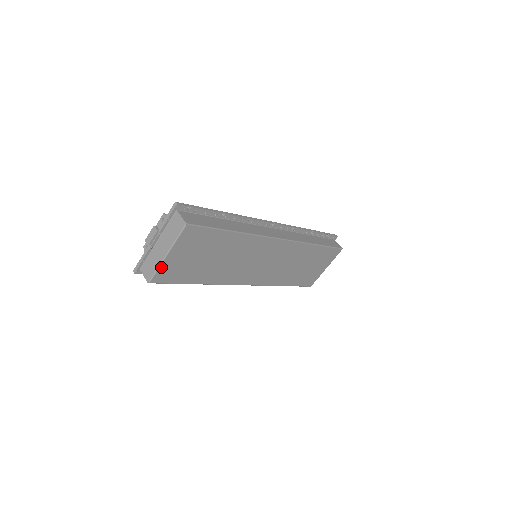
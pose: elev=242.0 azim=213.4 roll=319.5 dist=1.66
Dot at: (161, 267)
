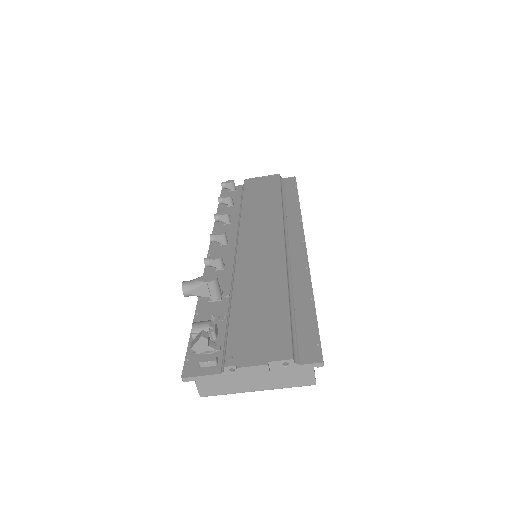
Dot at: (234, 390)
